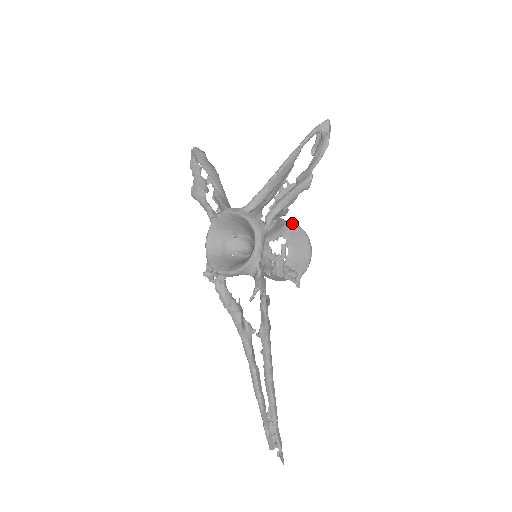
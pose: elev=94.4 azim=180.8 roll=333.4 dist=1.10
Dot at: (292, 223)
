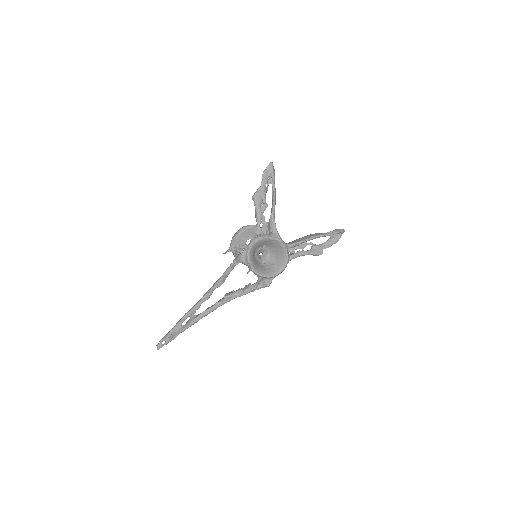
Dot at: occluded
